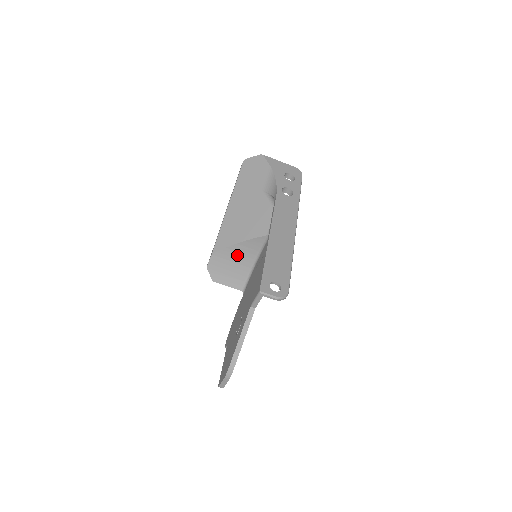
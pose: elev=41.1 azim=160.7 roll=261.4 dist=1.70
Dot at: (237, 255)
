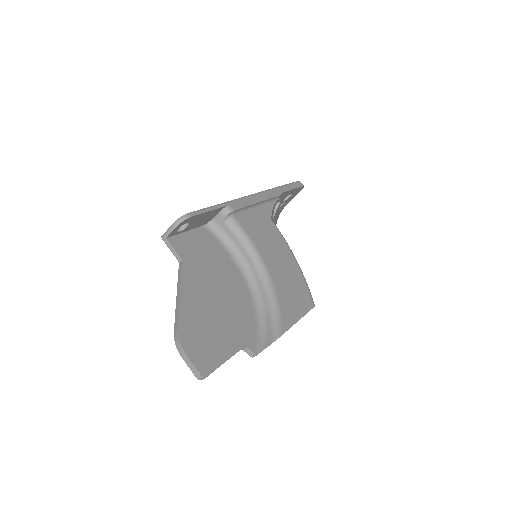
Dot at: occluded
